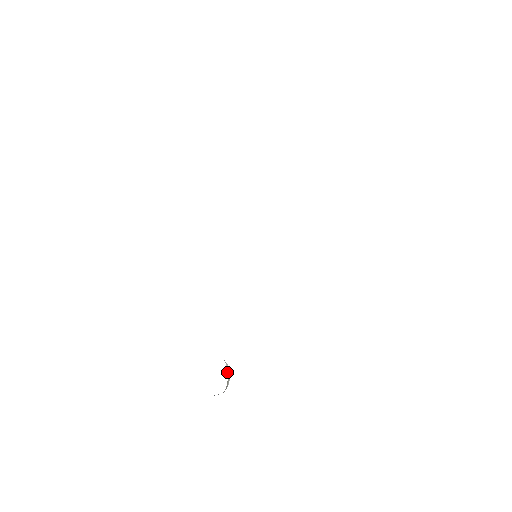
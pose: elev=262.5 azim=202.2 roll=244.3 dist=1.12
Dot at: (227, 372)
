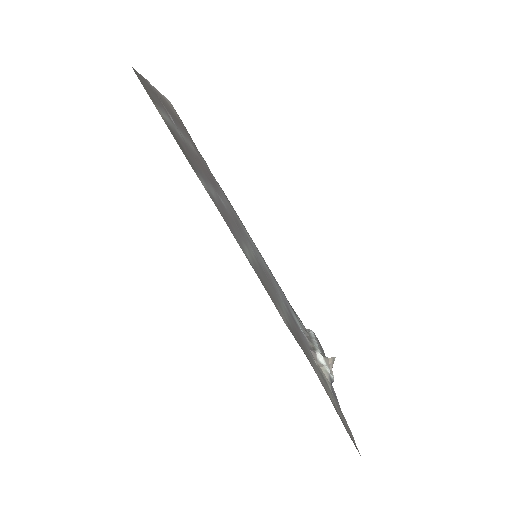
Dot at: (318, 363)
